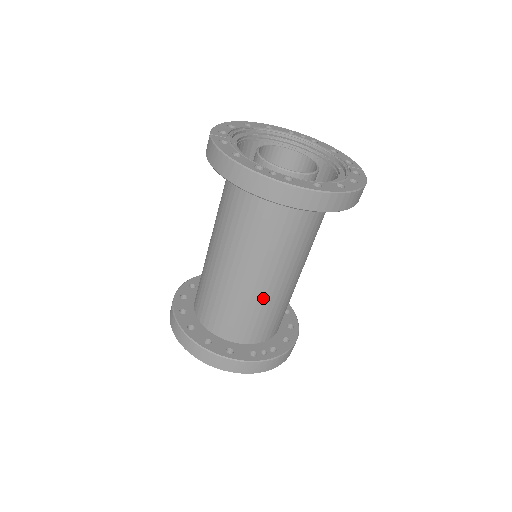
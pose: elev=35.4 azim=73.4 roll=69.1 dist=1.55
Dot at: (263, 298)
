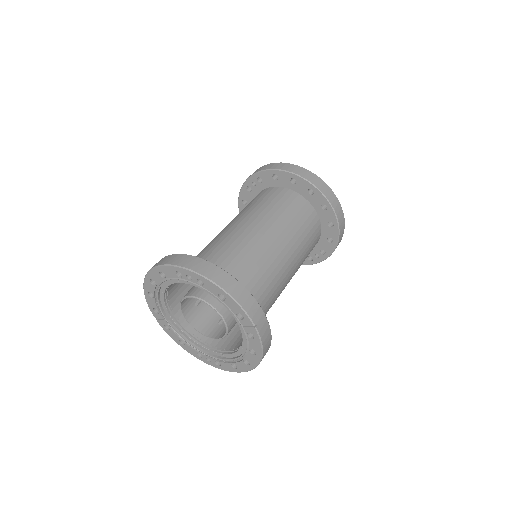
Dot at: occluded
